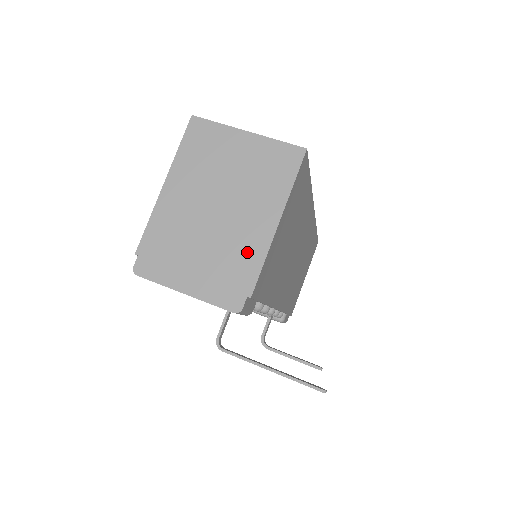
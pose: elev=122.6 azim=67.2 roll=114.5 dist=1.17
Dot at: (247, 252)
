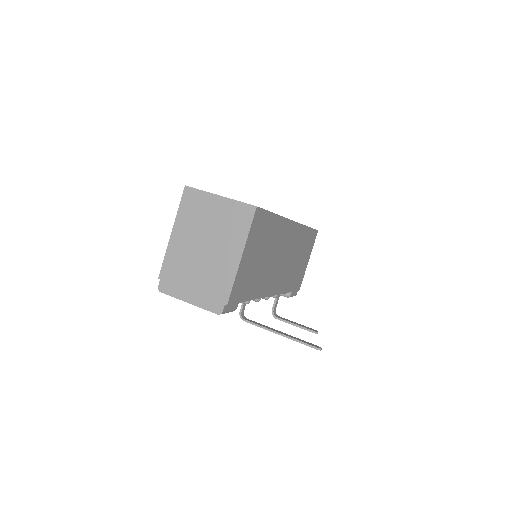
Dot at: (223, 276)
